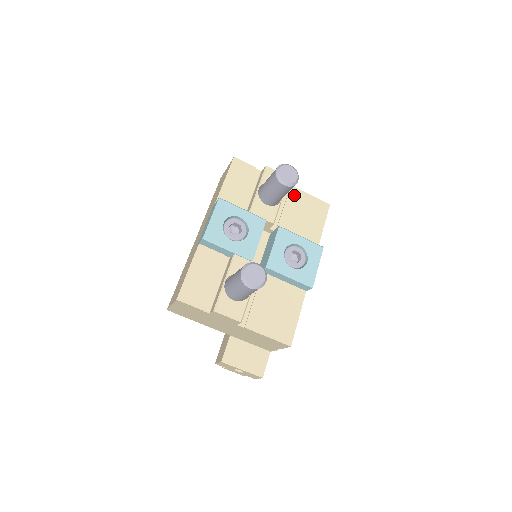
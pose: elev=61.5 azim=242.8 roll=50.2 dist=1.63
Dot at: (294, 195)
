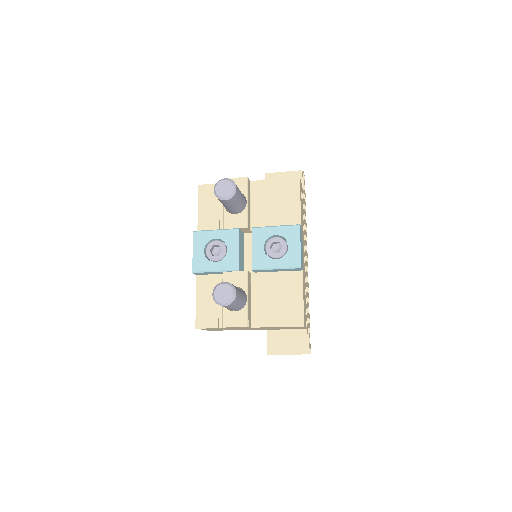
Dot at: (262, 188)
